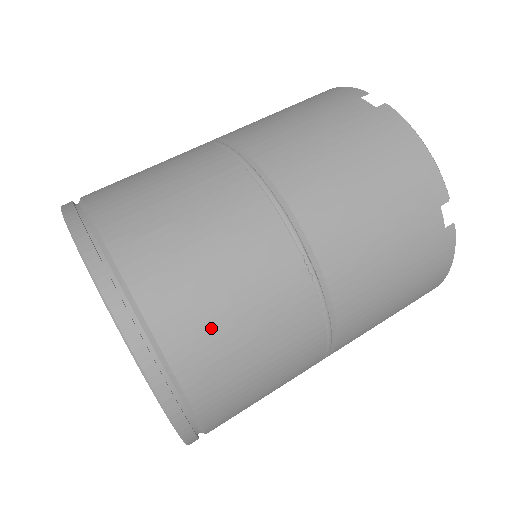
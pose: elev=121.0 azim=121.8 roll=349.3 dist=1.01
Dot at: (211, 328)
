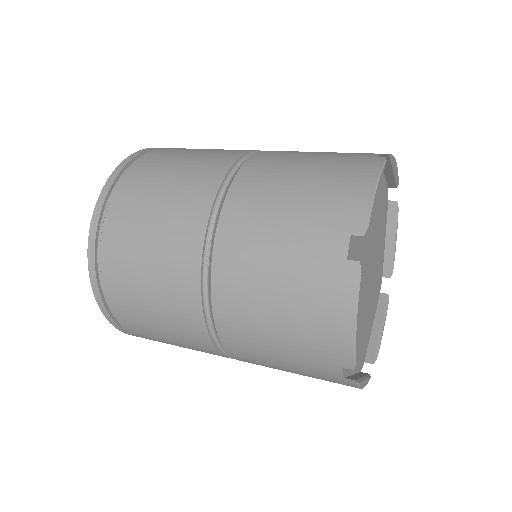
Dot at: occluded
